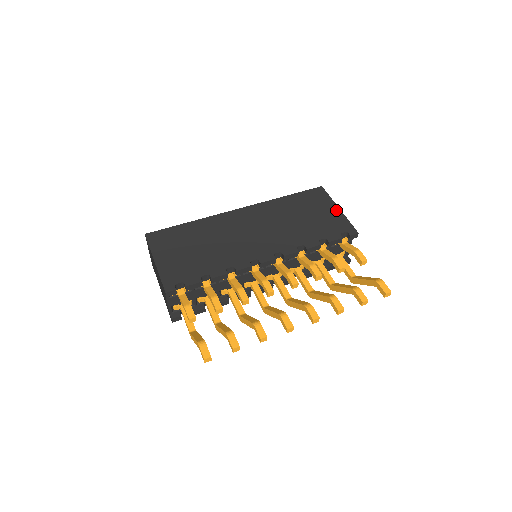
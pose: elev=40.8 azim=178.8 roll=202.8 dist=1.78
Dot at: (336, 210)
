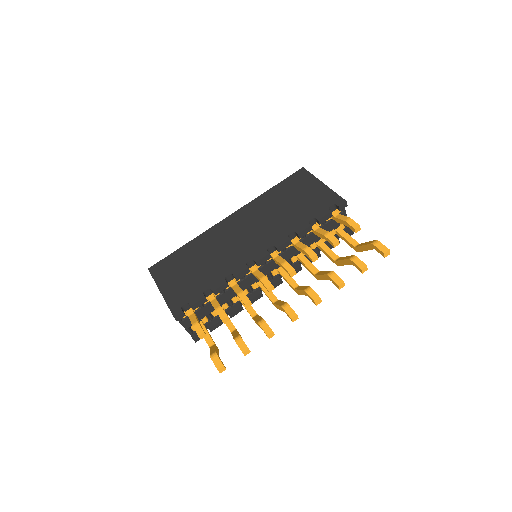
Dot at: (320, 186)
